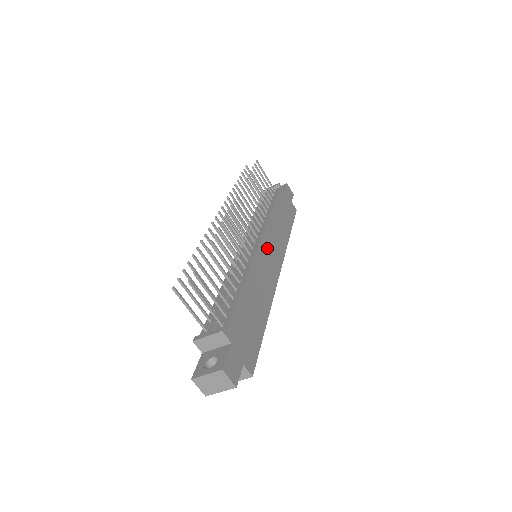
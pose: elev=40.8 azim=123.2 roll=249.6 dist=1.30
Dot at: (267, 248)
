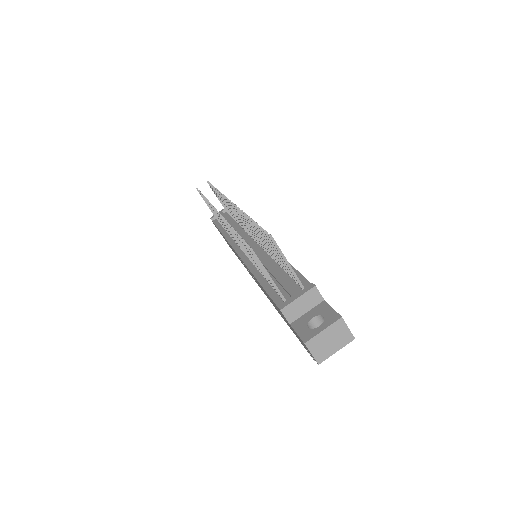
Dot at: occluded
